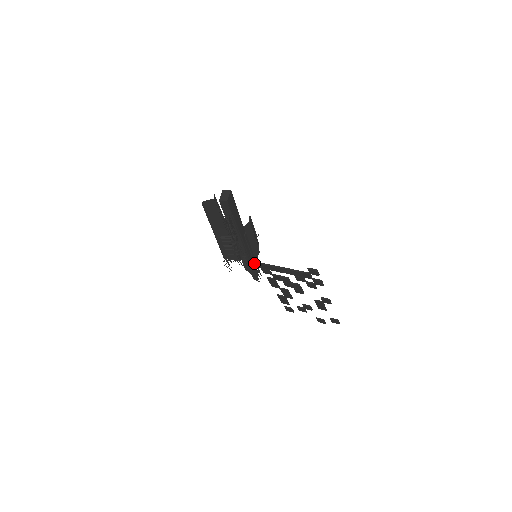
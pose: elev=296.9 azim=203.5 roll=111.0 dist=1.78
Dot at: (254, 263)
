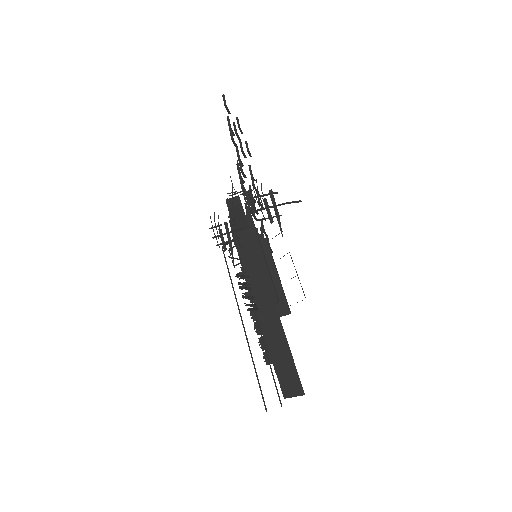
Dot at: occluded
